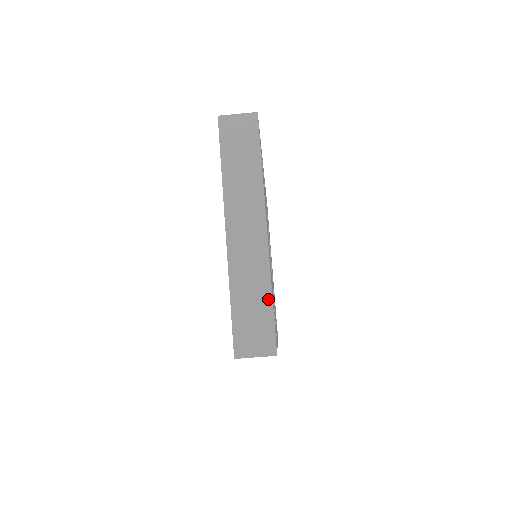
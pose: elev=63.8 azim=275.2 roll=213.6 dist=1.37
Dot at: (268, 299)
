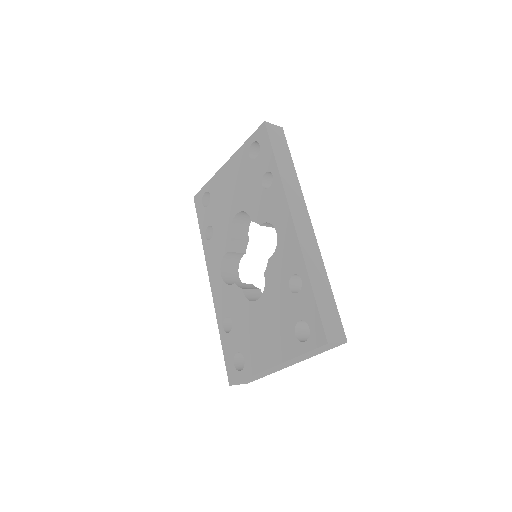
Dot at: (264, 376)
